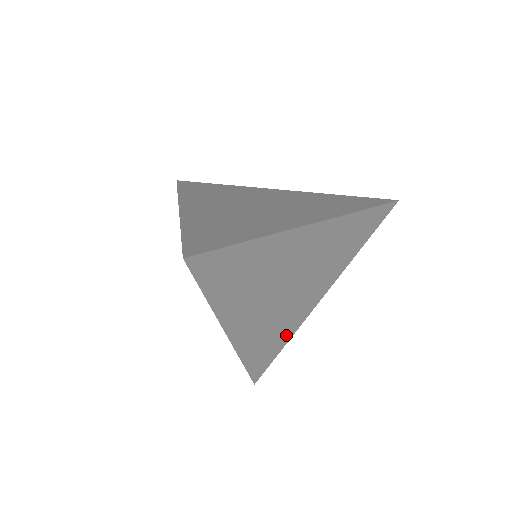
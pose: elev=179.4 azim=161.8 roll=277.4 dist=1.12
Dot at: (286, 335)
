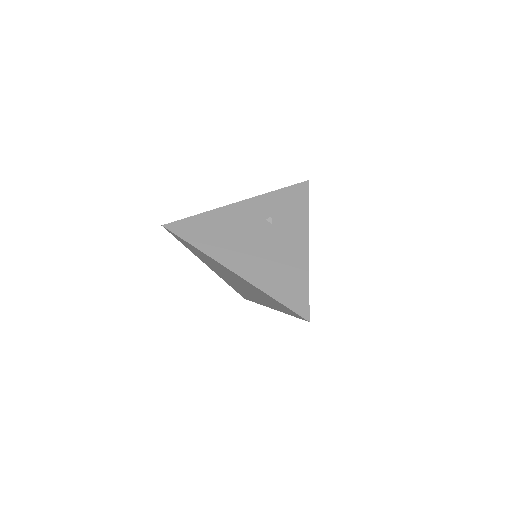
Dot at: (300, 275)
